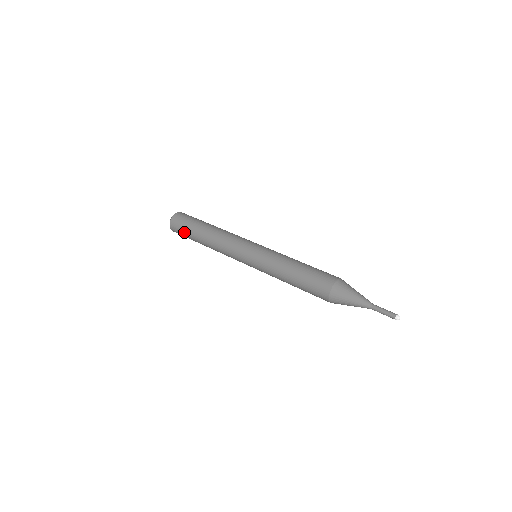
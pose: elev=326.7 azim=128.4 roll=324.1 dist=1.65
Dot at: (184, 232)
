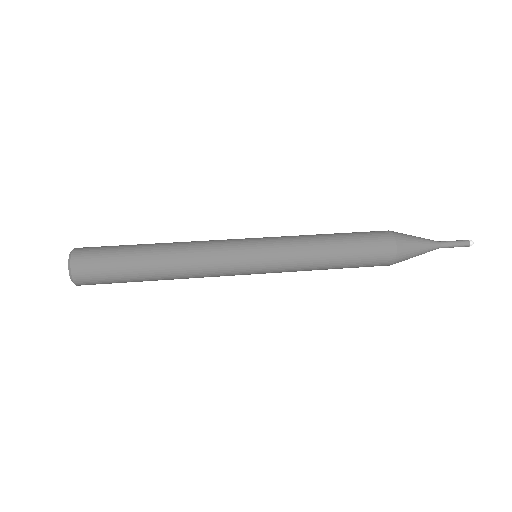
Dot at: (110, 267)
